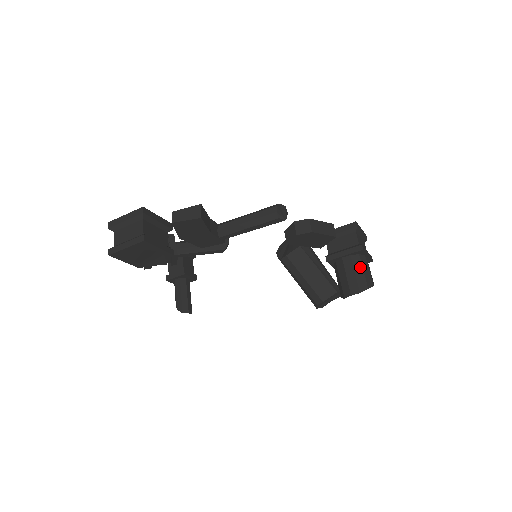
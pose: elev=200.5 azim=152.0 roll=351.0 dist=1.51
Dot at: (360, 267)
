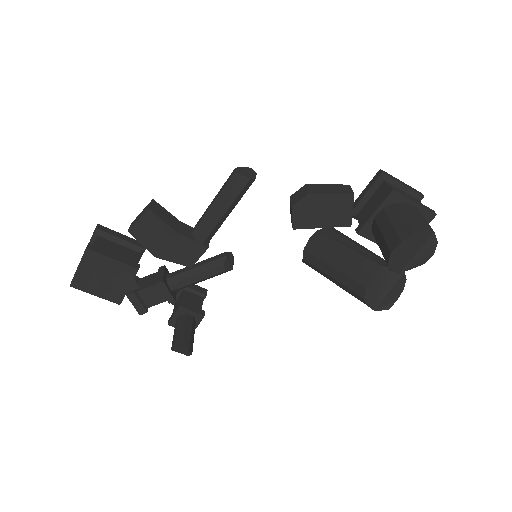
Dot at: (398, 214)
